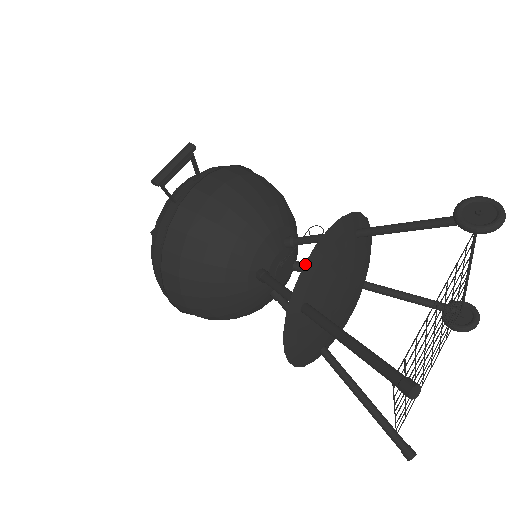
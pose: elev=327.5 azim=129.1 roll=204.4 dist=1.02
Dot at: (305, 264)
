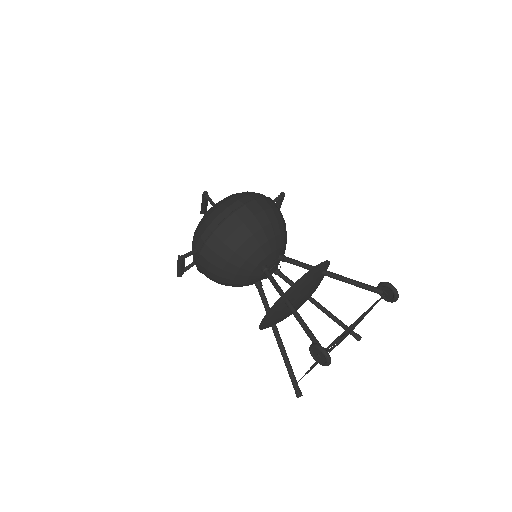
Dot at: (259, 328)
